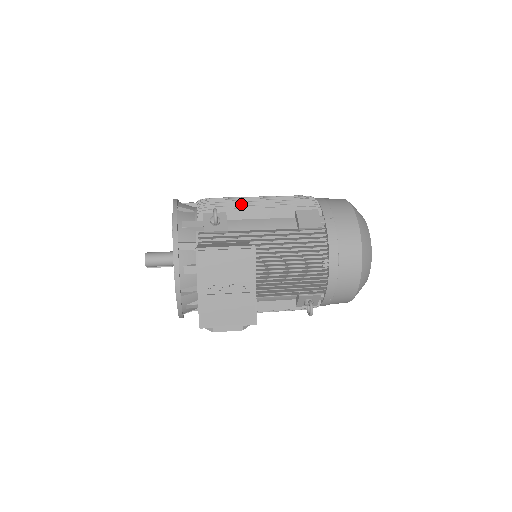
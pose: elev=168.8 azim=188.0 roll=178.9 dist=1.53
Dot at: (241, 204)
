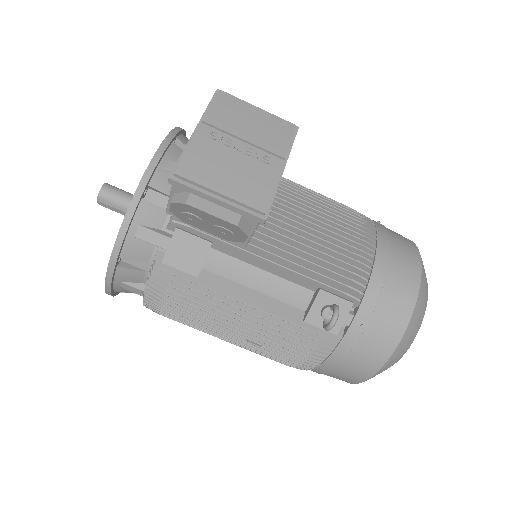
Dot at: occluded
